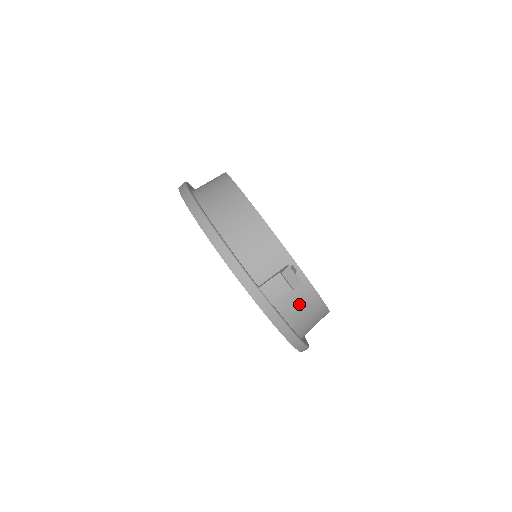
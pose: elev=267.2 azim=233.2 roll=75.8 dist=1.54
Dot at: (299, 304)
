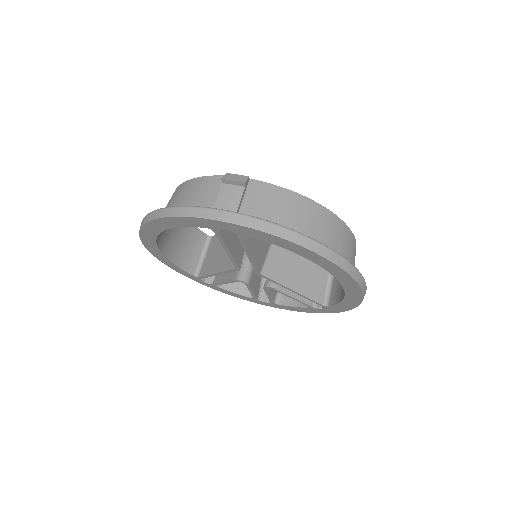
Dot at: (278, 208)
